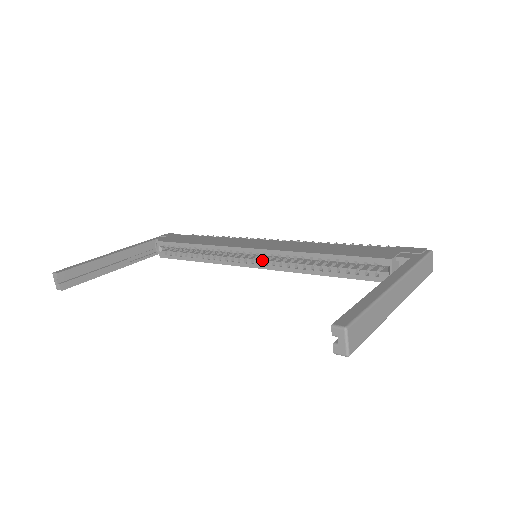
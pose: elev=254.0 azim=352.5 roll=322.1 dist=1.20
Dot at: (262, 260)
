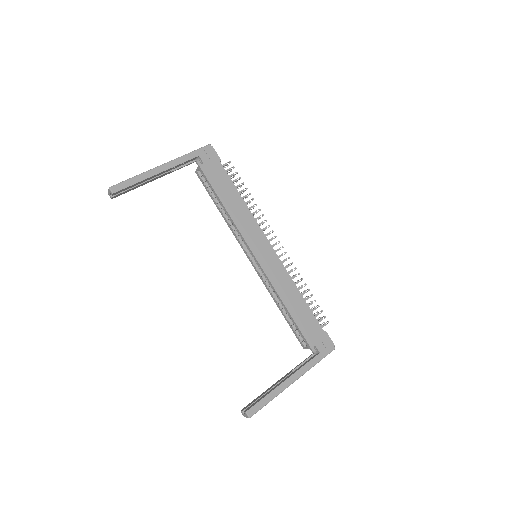
Dot at: (257, 265)
